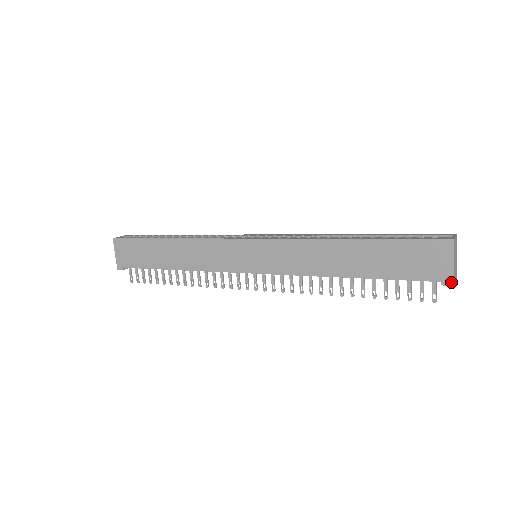
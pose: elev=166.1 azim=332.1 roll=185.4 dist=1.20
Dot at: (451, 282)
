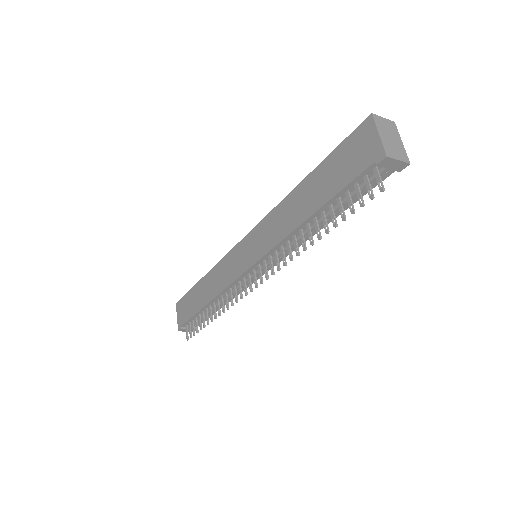
Dot at: (383, 155)
